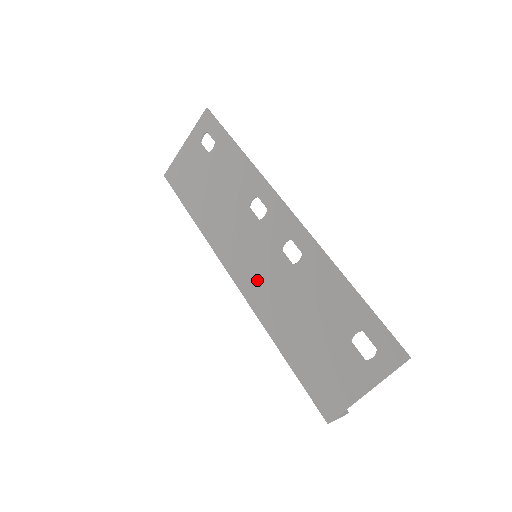
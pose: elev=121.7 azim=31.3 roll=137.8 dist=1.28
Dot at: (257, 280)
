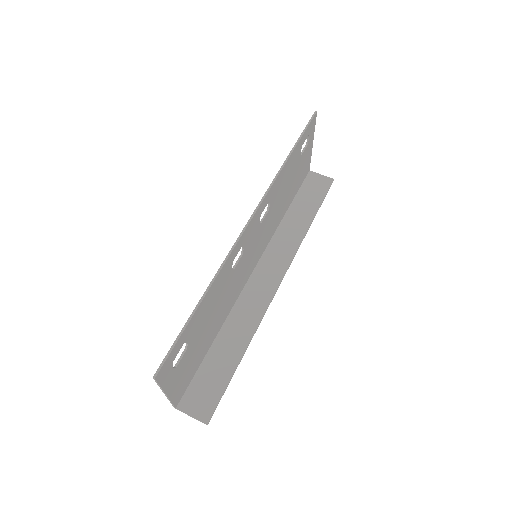
Dot at: (242, 276)
